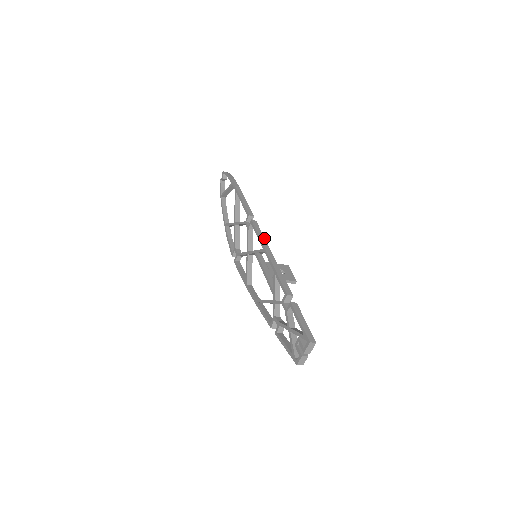
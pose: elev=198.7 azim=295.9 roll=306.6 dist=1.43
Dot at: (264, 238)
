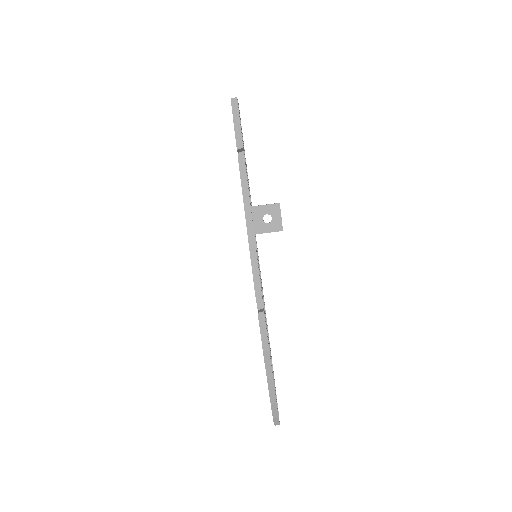
Dot at: occluded
